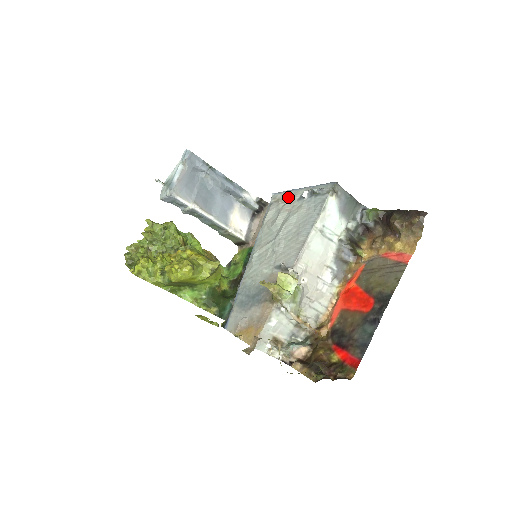
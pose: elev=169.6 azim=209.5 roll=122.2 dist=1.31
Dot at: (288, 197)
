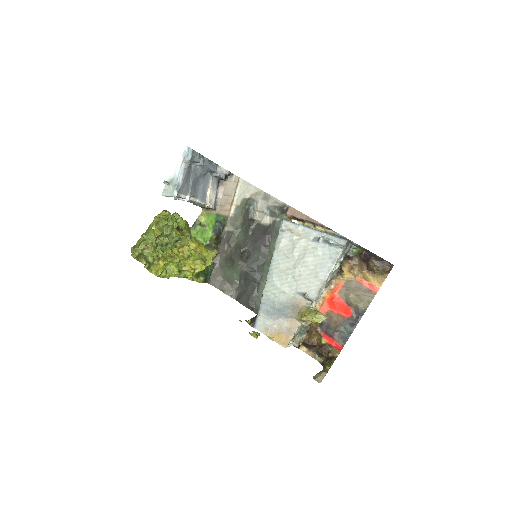
Dot at: (302, 233)
